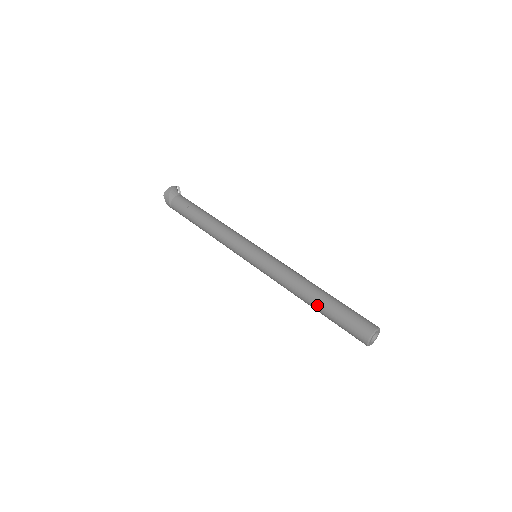
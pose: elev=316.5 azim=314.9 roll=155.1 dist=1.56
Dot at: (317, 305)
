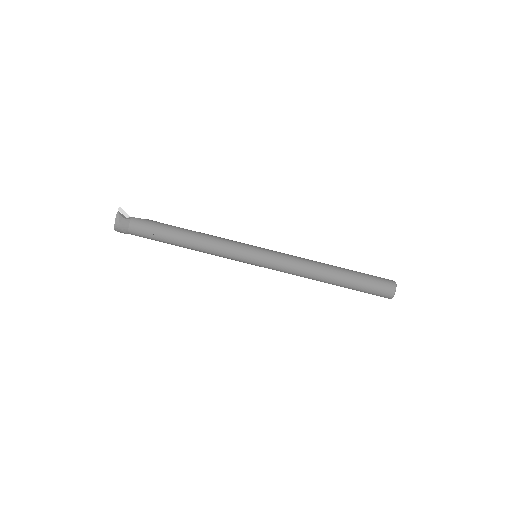
Dot at: occluded
